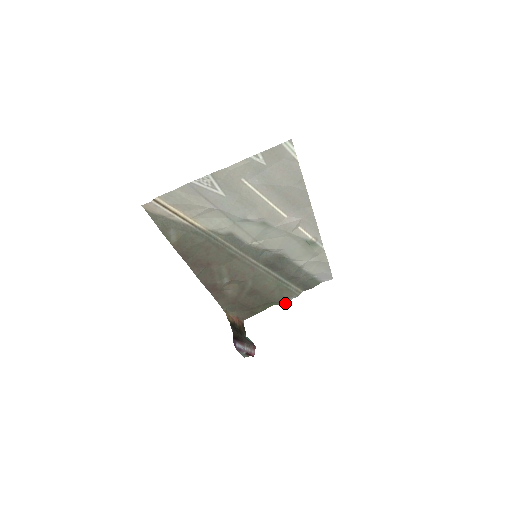
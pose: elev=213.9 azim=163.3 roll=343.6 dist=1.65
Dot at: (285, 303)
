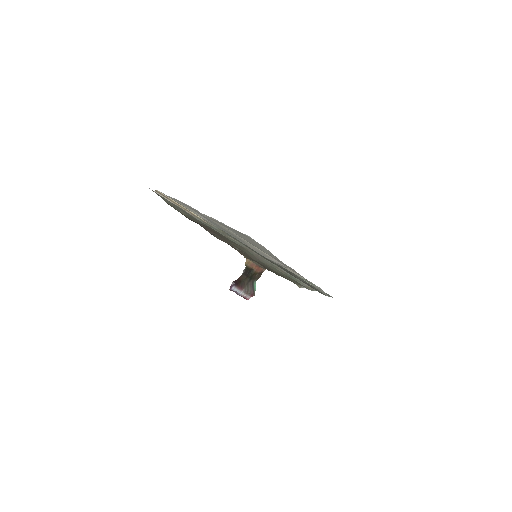
Dot at: (298, 286)
